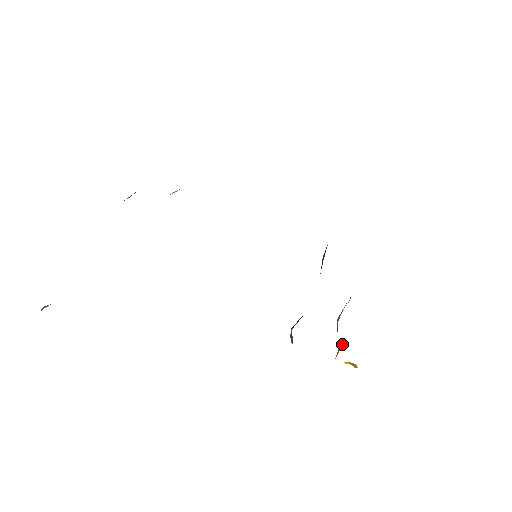
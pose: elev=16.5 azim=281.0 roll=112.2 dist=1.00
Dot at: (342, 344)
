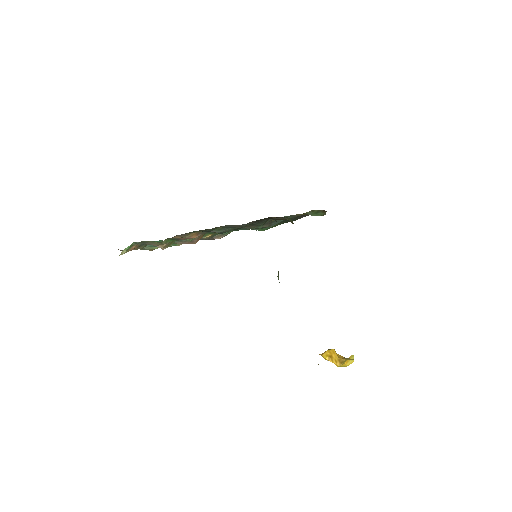
Dot at: occluded
